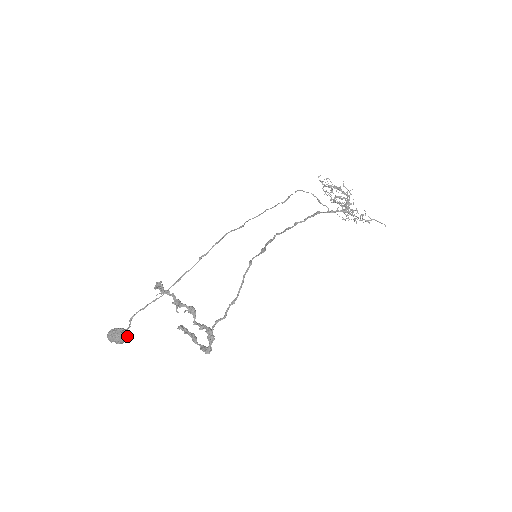
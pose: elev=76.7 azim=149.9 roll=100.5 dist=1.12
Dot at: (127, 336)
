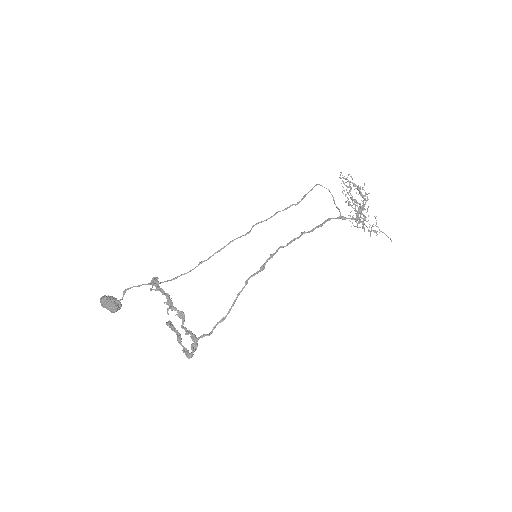
Dot at: (119, 308)
